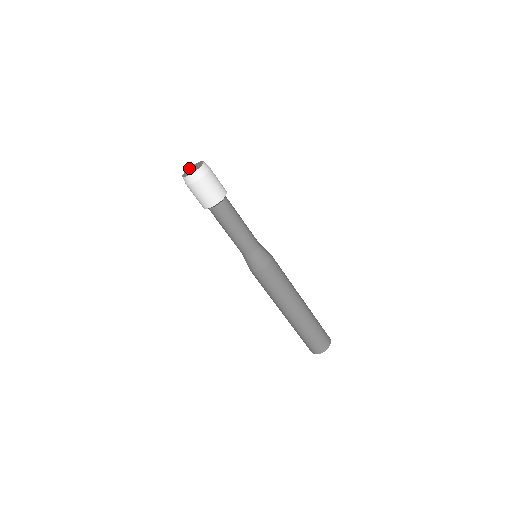
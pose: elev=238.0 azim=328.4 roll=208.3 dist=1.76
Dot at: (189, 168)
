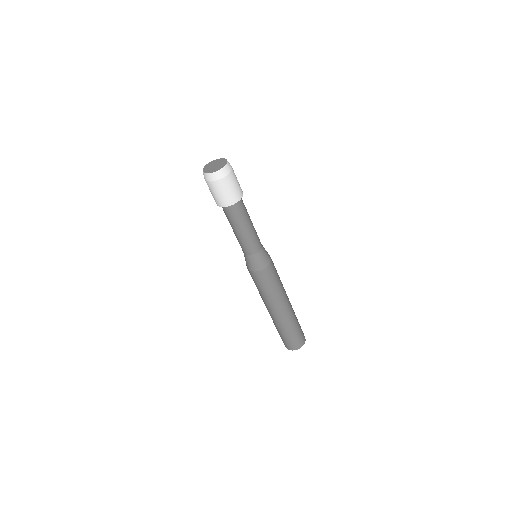
Dot at: (216, 160)
